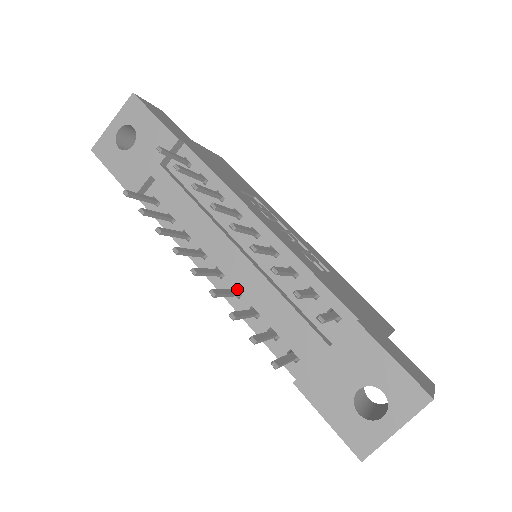
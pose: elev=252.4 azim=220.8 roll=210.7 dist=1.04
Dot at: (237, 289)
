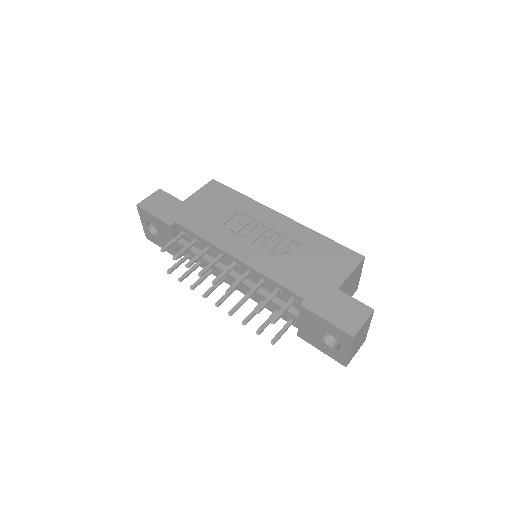
Dot at: occluded
